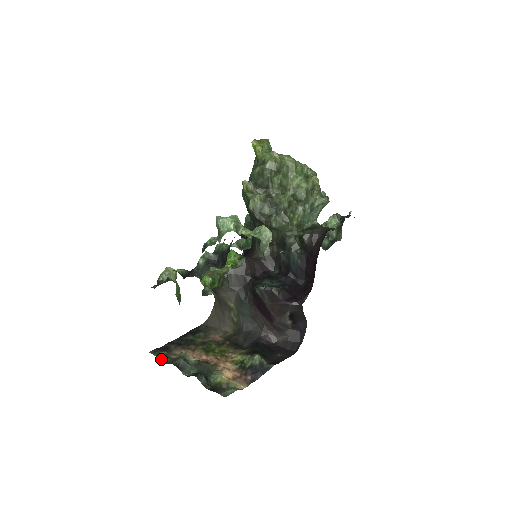
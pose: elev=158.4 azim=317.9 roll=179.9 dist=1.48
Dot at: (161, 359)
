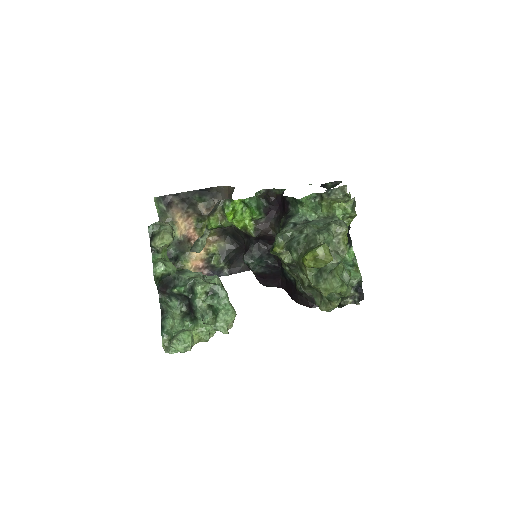
Dot at: (158, 213)
